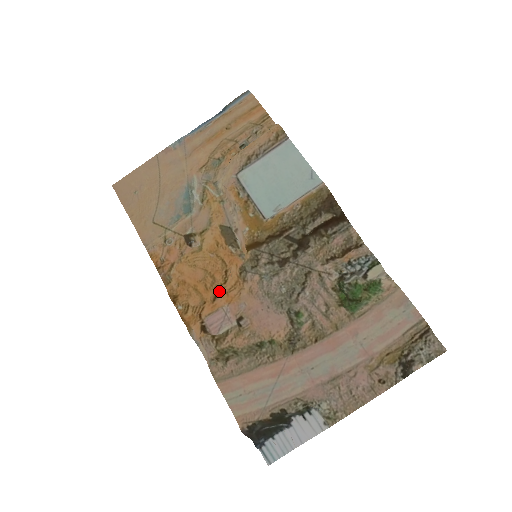
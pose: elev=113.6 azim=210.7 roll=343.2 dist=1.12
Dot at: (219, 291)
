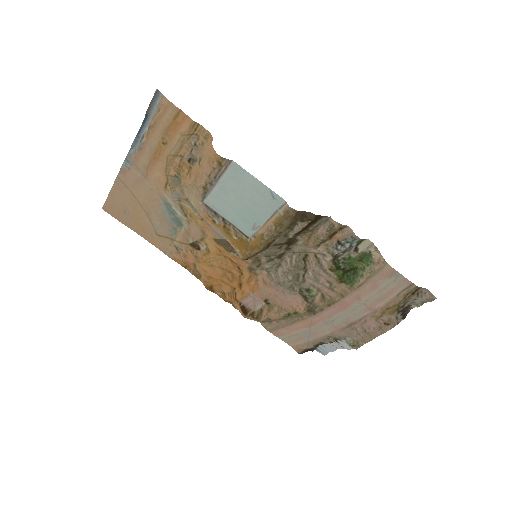
Dot at: (241, 281)
